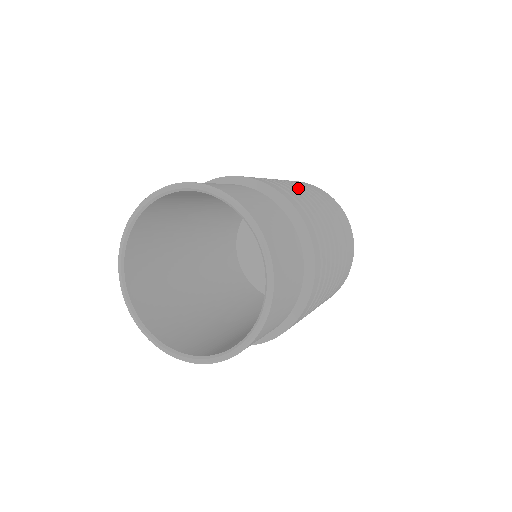
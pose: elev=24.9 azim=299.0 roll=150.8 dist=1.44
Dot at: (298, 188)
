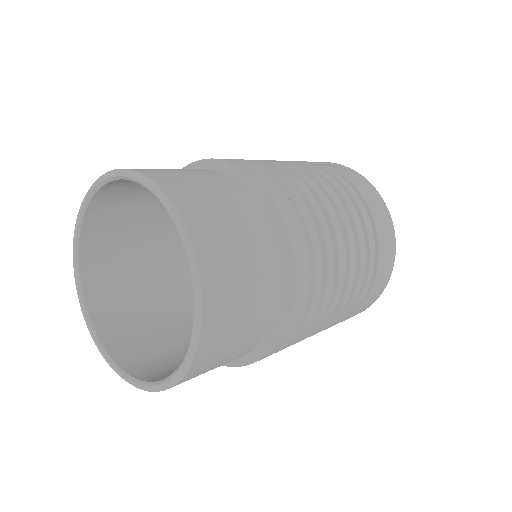
Dot at: occluded
